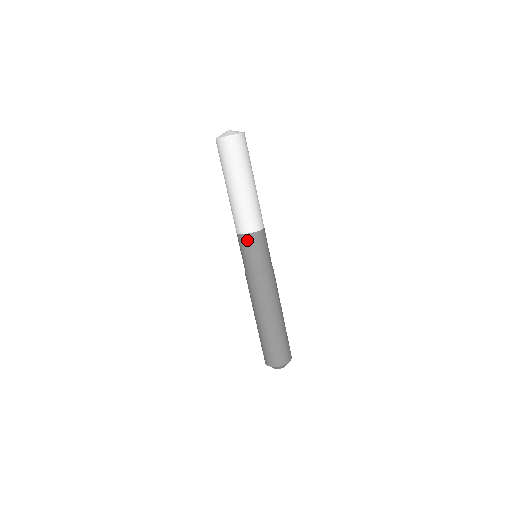
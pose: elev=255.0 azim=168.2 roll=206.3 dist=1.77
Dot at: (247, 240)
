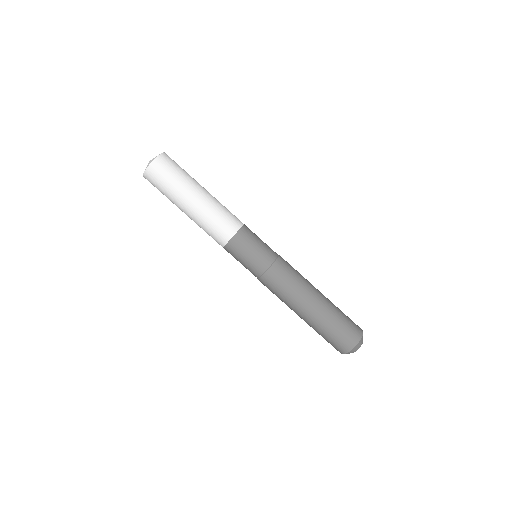
Dot at: (228, 252)
